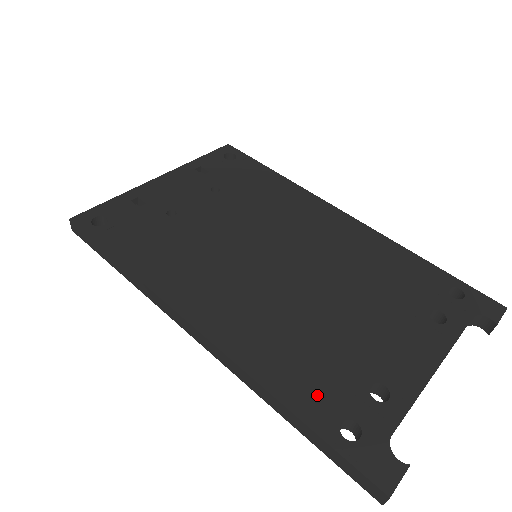
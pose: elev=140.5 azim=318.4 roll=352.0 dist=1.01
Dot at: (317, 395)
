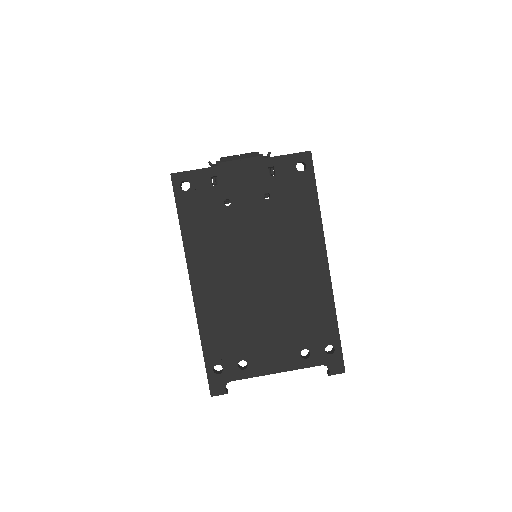
Dot at: (217, 349)
